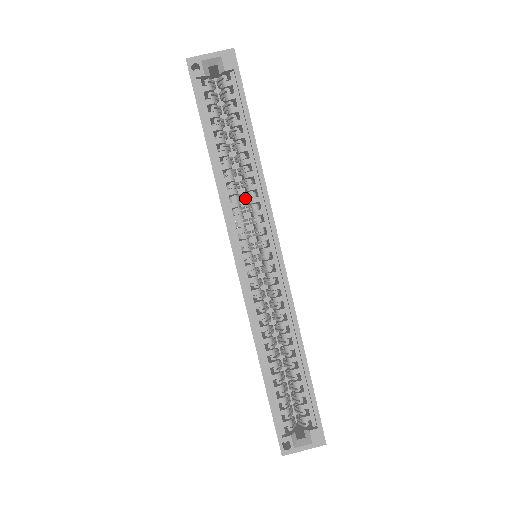
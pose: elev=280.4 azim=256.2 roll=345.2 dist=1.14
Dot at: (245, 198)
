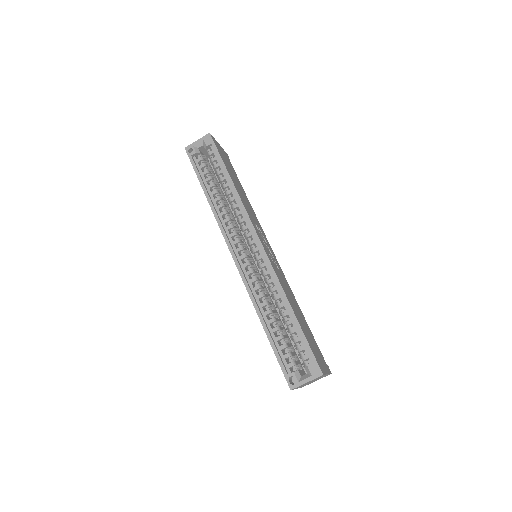
Dot at: (235, 216)
